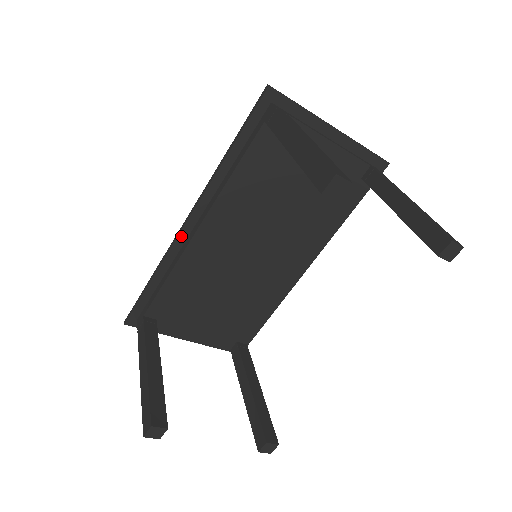
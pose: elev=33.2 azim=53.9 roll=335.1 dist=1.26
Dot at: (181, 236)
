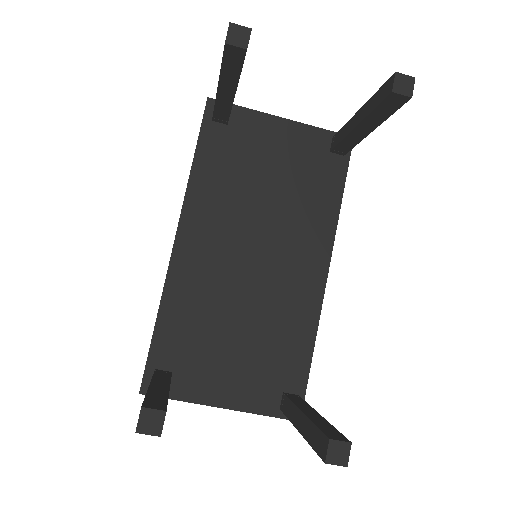
Dot at: (173, 259)
